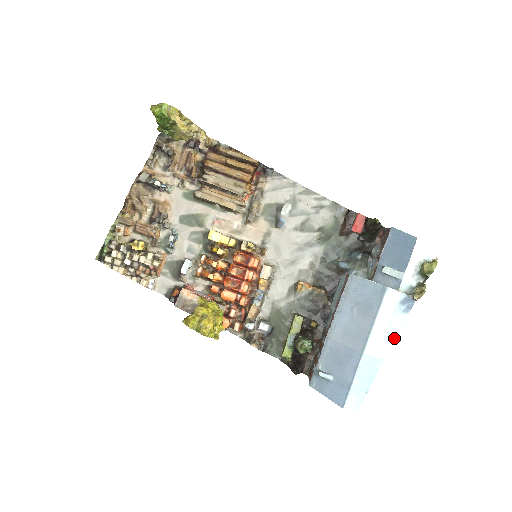
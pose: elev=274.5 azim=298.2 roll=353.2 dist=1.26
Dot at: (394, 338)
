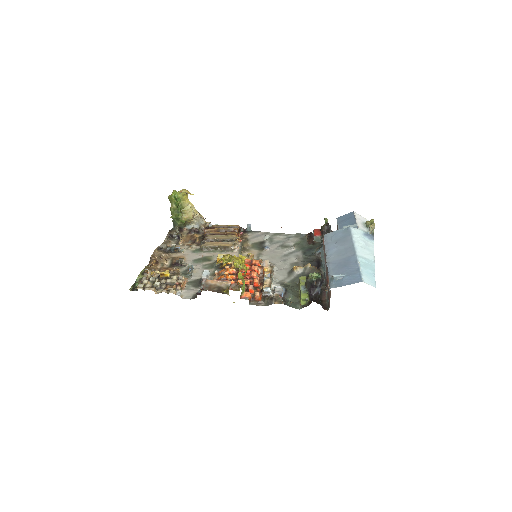
Dot at: (373, 251)
